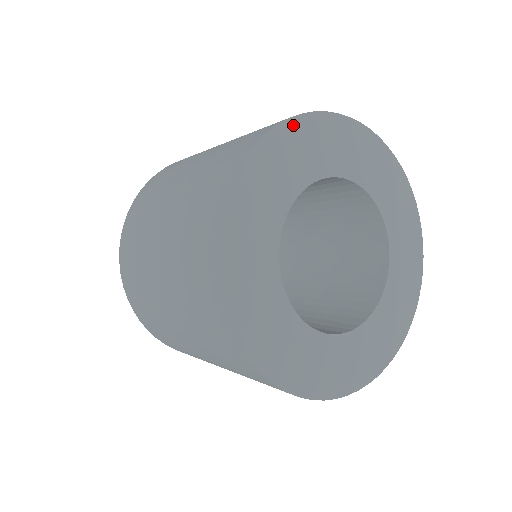
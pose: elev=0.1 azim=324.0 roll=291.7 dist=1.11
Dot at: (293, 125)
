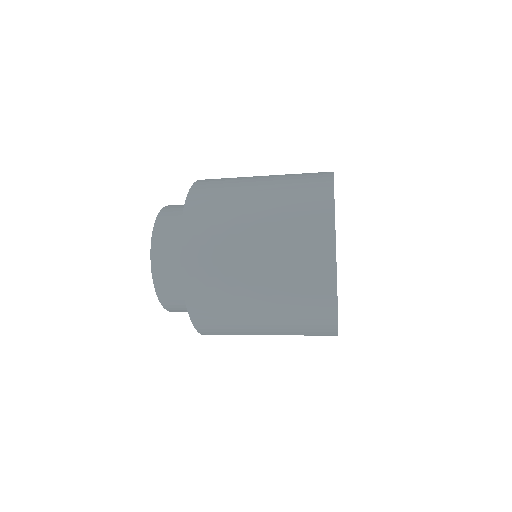
Dot at: occluded
